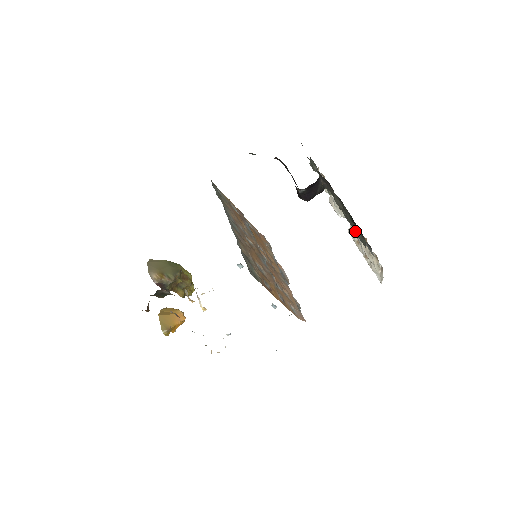
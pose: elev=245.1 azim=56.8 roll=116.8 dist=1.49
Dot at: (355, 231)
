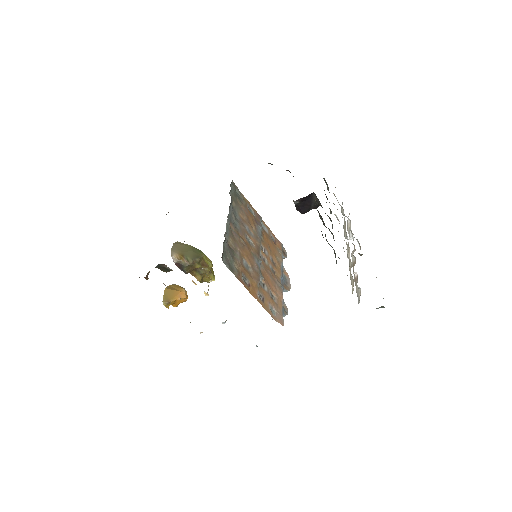
Dot at: occluded
